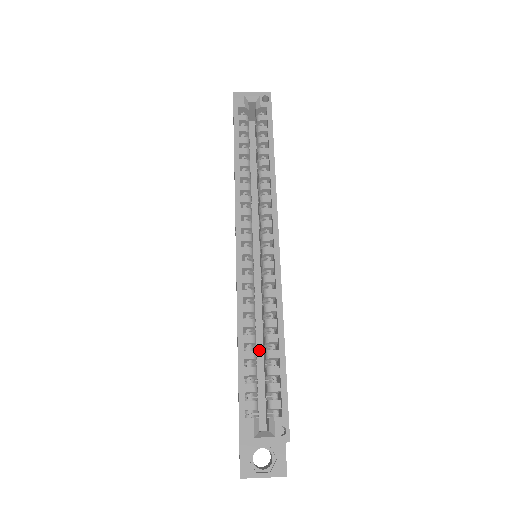
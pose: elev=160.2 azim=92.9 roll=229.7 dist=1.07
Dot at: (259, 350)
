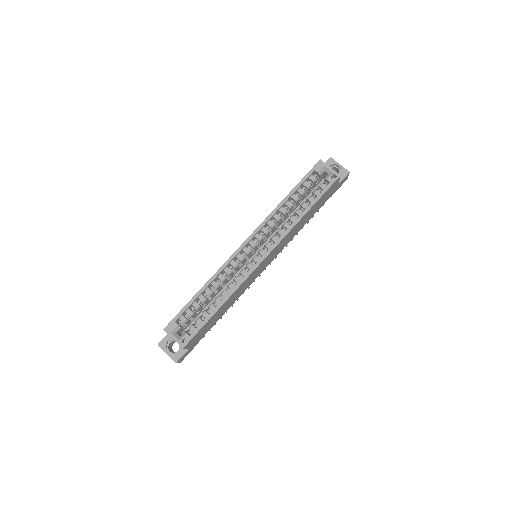
Dot at: occluded
